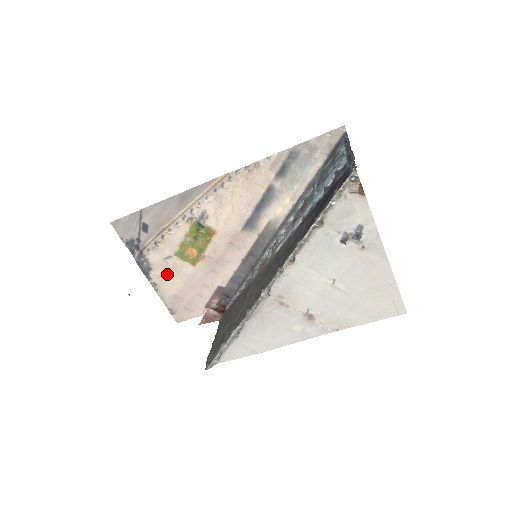
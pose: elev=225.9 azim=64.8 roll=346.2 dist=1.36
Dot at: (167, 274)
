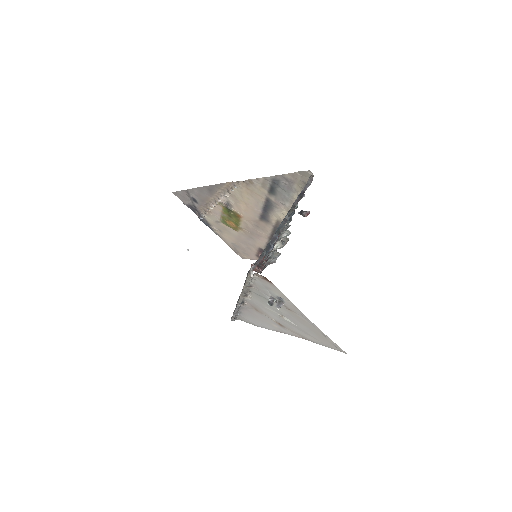
Dot at: (222, 230)
